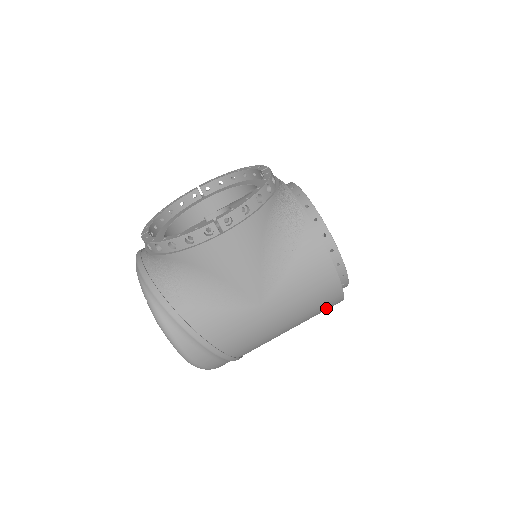
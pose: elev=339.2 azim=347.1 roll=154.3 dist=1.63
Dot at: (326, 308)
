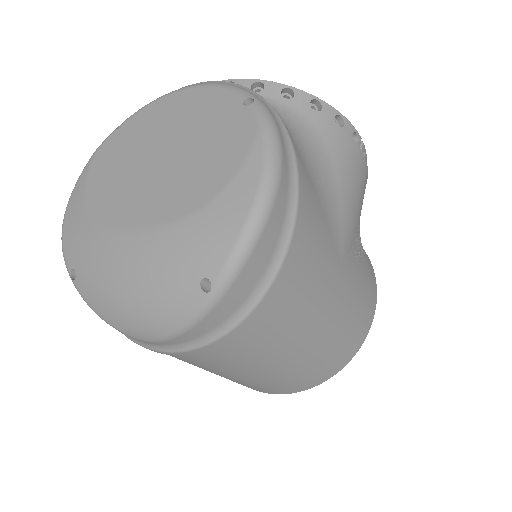
Dot at: (322, 369)
